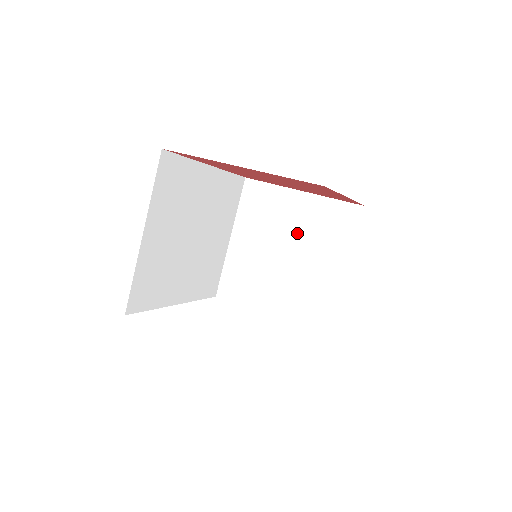
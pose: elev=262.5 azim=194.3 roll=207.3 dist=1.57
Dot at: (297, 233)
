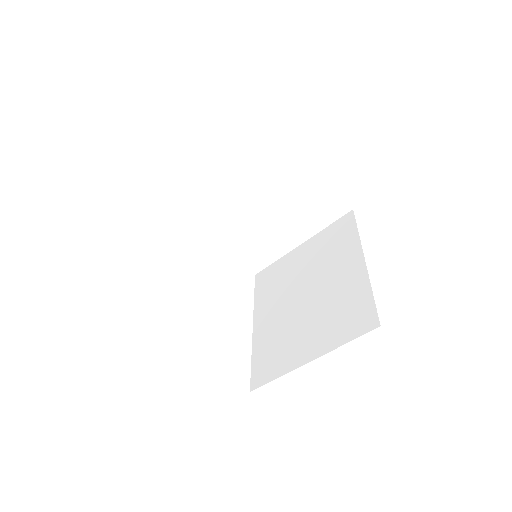
Dot at: (281, 196)
